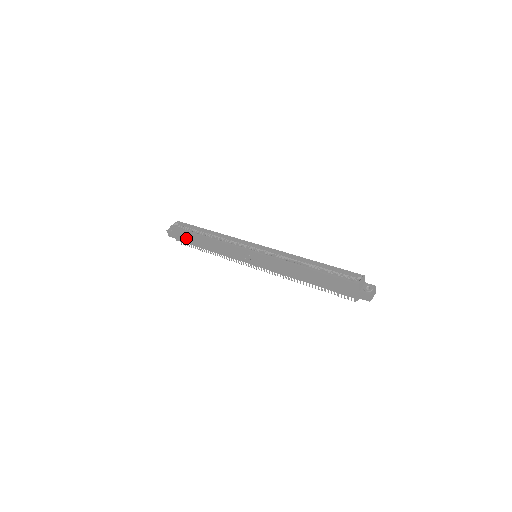
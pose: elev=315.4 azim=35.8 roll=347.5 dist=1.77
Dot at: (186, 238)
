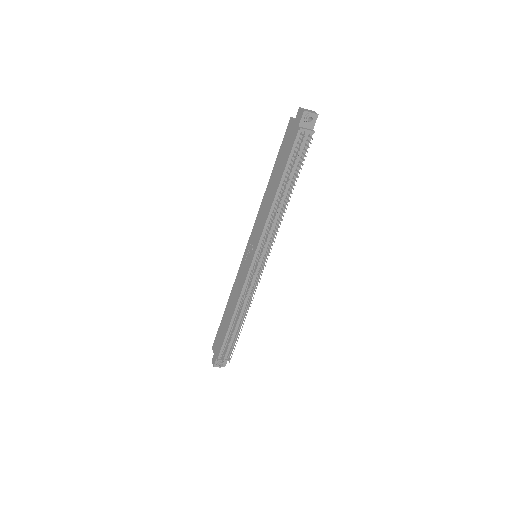
Dot at: (220, 338)
